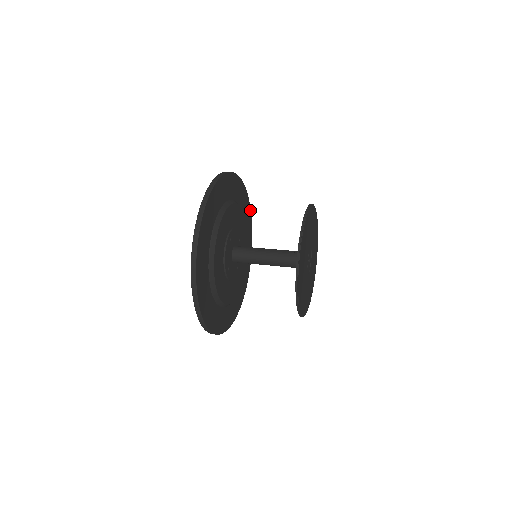
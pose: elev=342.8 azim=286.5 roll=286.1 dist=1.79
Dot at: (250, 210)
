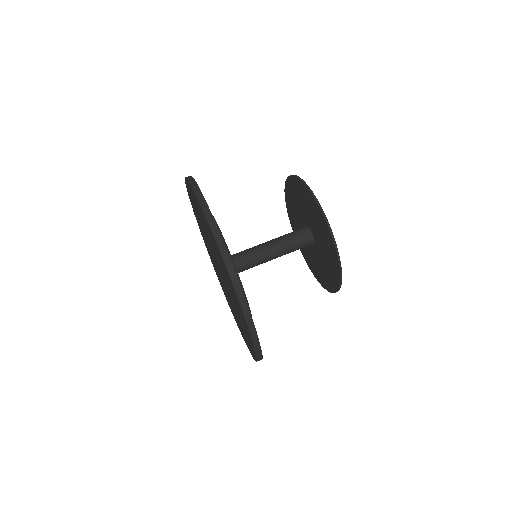
Dot at: occluded
